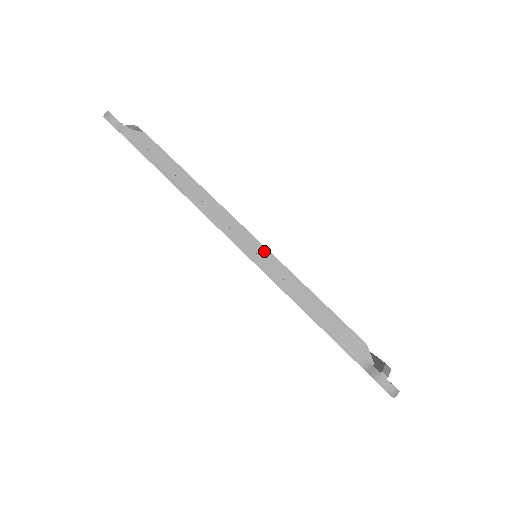
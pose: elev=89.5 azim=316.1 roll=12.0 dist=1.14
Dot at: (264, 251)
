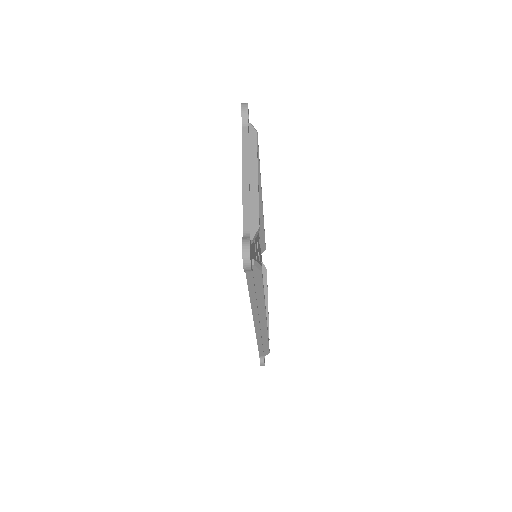
Dot at: (265, 327)
